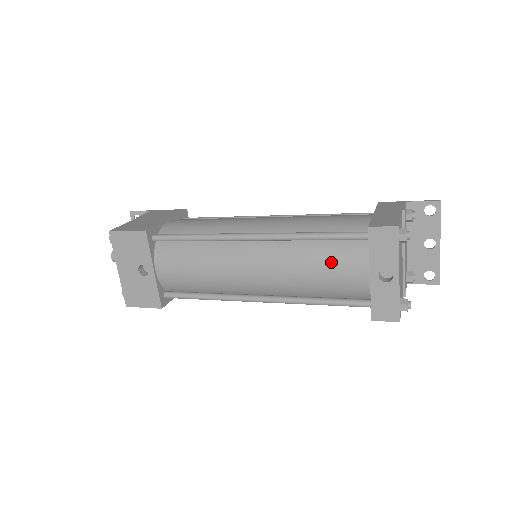
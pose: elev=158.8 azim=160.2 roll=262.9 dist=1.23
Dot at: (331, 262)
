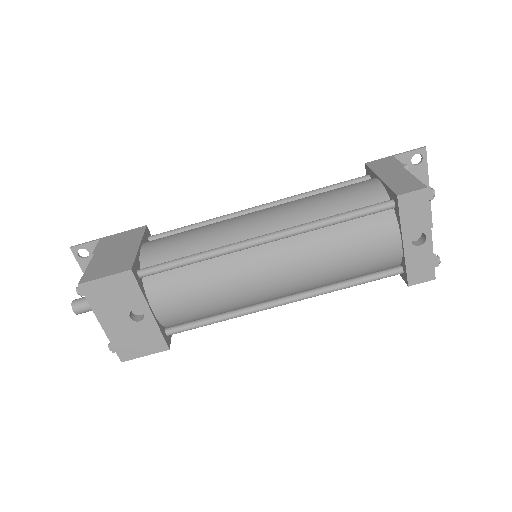
Dot at: (360, 242)
